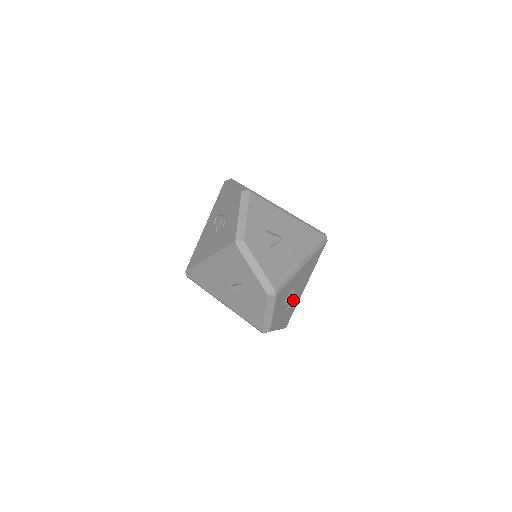
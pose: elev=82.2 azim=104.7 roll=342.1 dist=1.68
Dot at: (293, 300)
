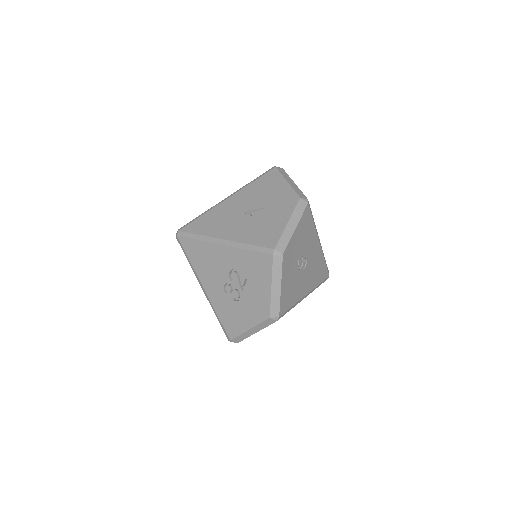
Dot at: occluded
